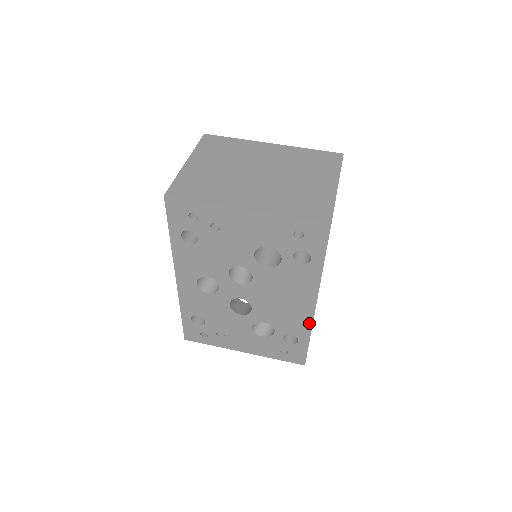
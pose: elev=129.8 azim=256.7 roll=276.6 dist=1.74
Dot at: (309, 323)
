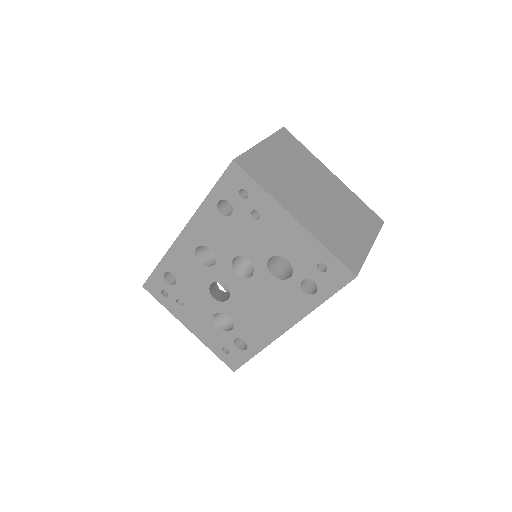
Dot at: (268, 341)
